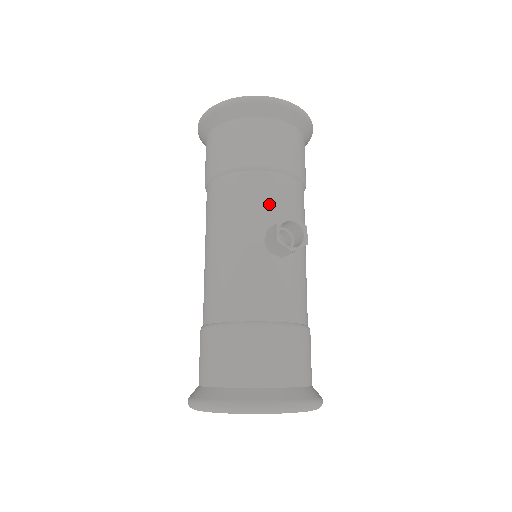
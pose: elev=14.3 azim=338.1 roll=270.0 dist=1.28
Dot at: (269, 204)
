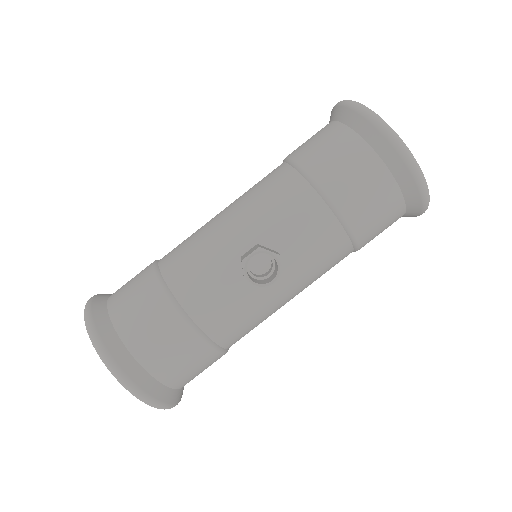
Dot at: (292, 227)
